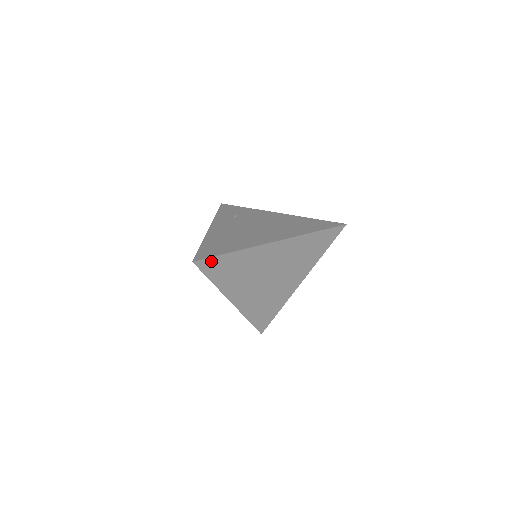
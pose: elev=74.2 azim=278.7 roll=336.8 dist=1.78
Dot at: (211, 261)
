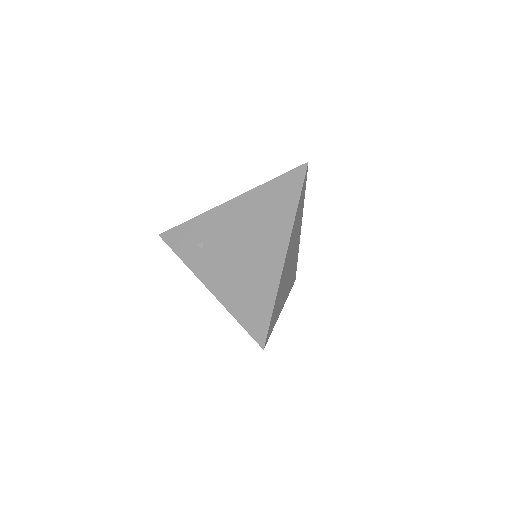
Dot at: (269, 328)
